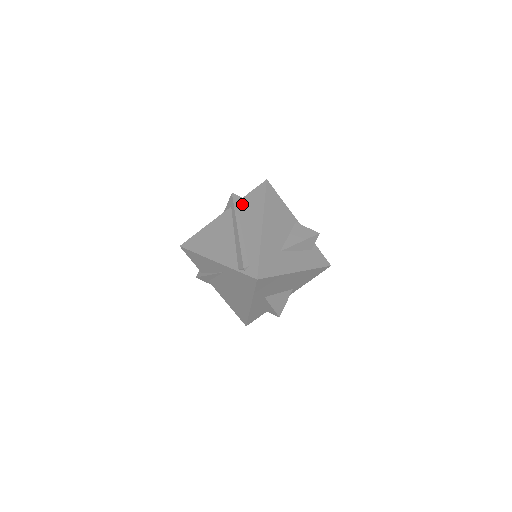
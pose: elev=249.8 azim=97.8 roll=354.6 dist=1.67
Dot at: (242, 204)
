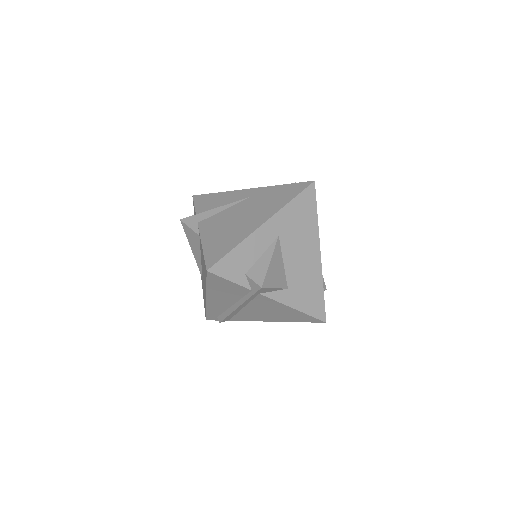
Dot at: occluded
